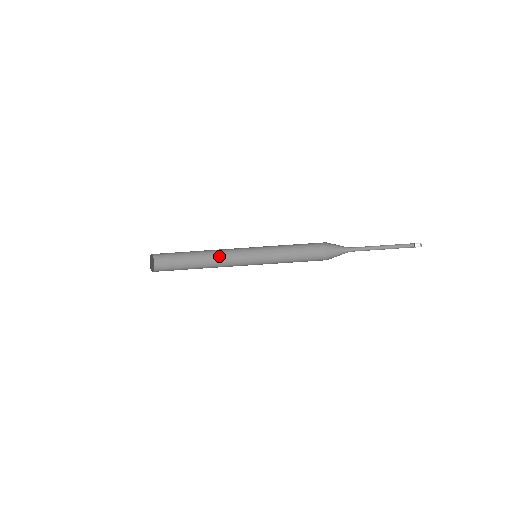
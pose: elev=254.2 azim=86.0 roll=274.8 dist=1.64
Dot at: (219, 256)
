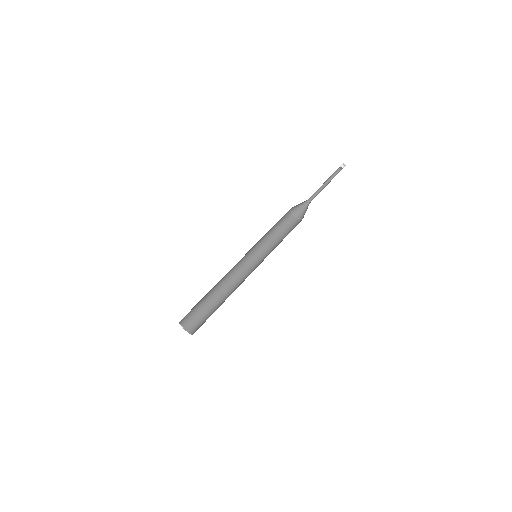
Dot at: (231, 283)
